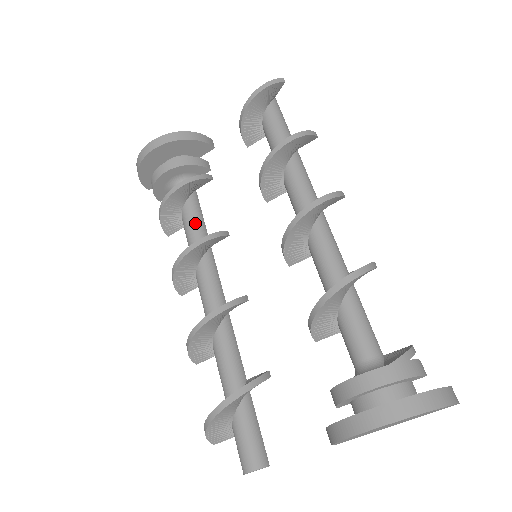
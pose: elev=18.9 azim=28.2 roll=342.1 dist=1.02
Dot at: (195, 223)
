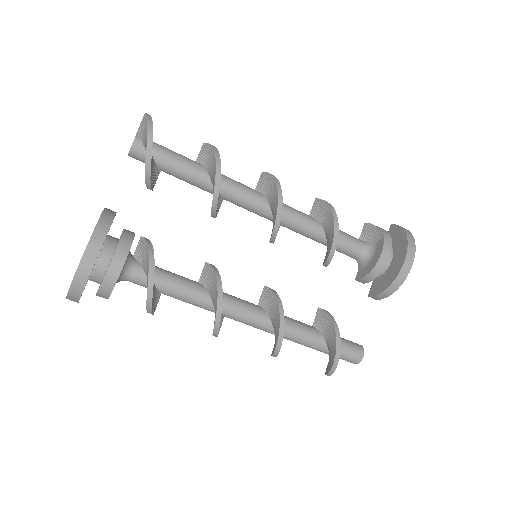
Dot at: (178, 280)
